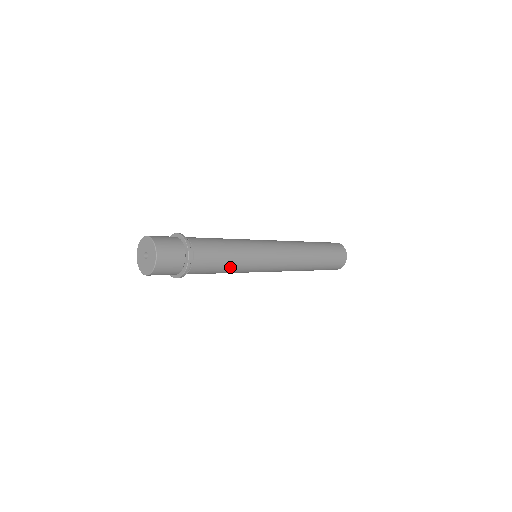
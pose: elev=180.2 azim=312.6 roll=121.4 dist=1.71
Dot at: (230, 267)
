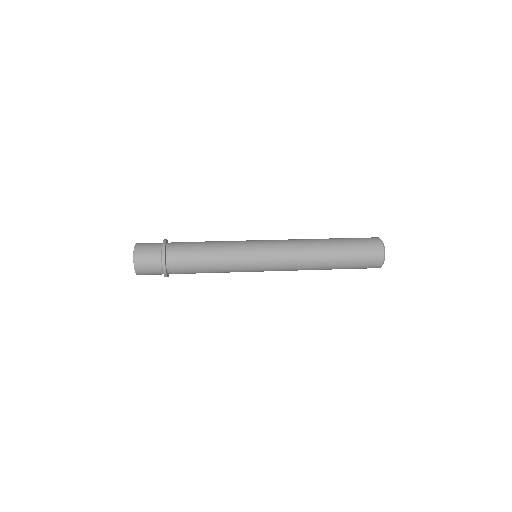
Dot at: (214, 268)
